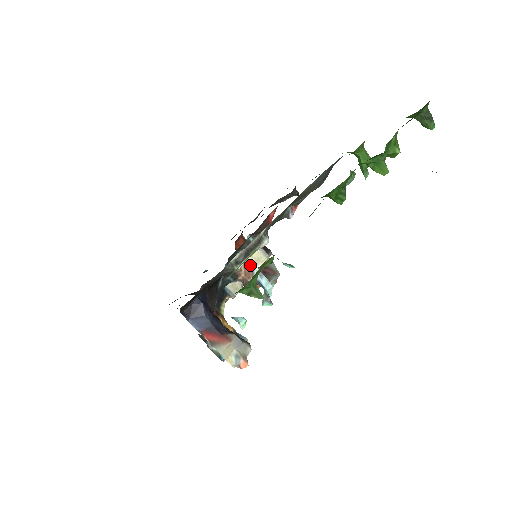
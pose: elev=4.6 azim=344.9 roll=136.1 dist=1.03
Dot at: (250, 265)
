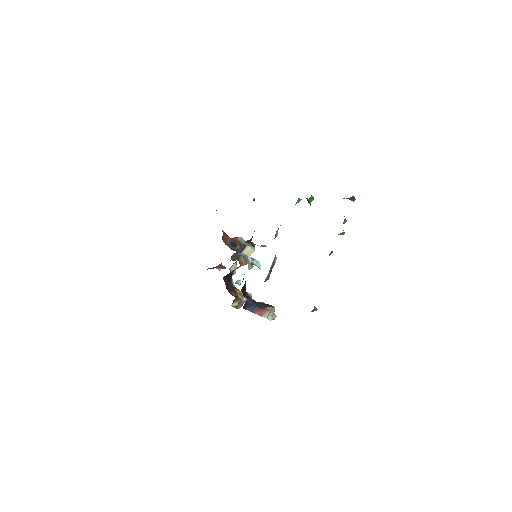
Dot at: (246, 256)
